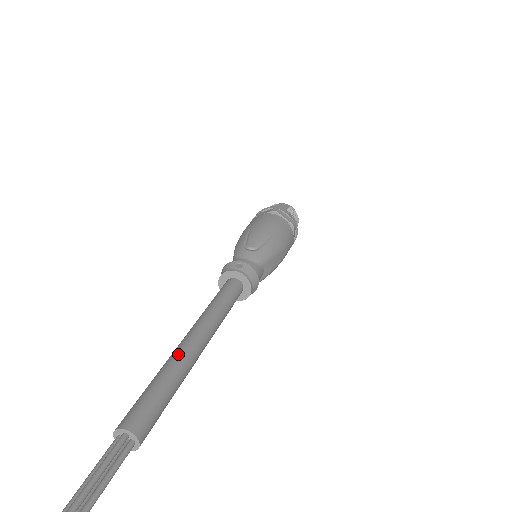
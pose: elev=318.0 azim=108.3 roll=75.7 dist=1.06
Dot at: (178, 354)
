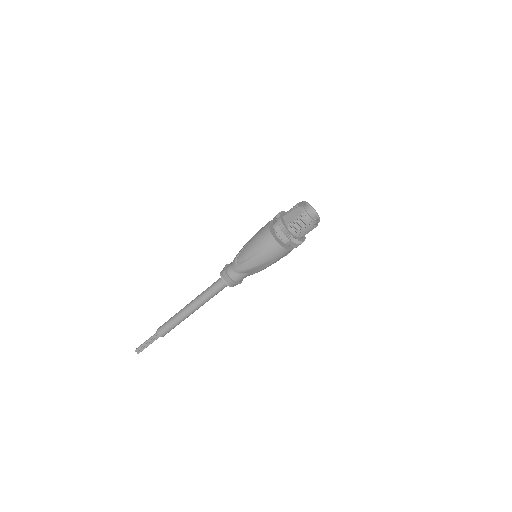
Dot at: (180, 312)
